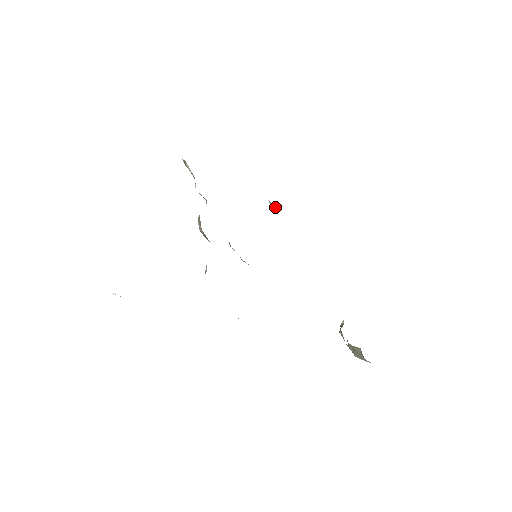
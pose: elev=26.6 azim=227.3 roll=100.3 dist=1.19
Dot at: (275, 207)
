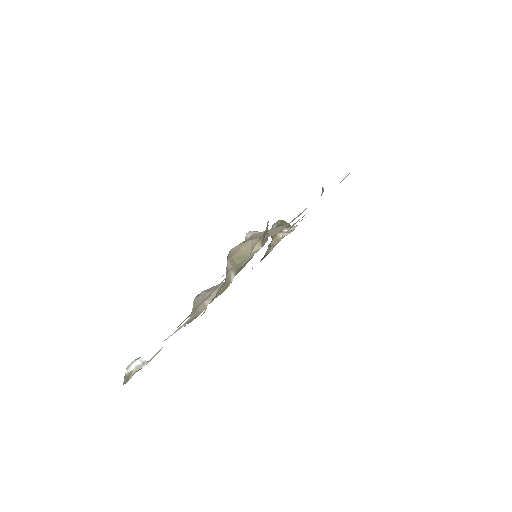
Dot at: occluded
